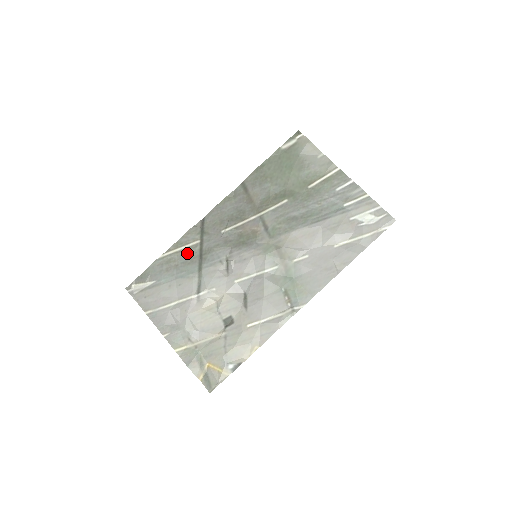
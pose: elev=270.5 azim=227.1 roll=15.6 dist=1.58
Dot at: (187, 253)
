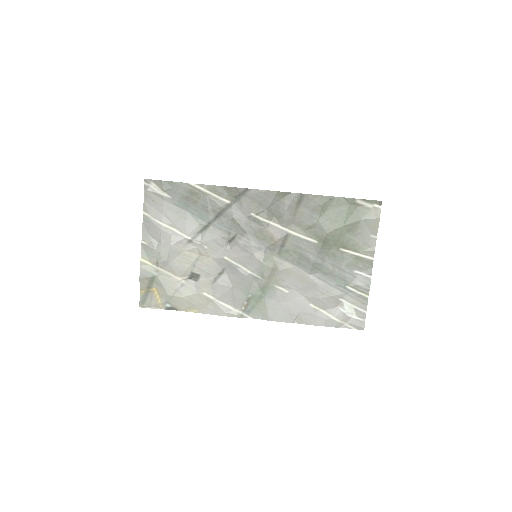
Dot at: (213, 202)
